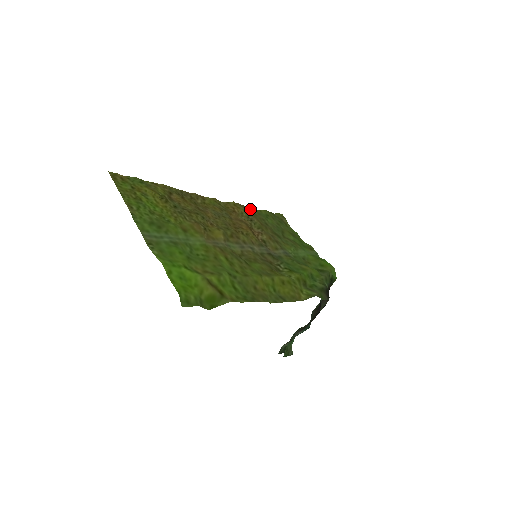
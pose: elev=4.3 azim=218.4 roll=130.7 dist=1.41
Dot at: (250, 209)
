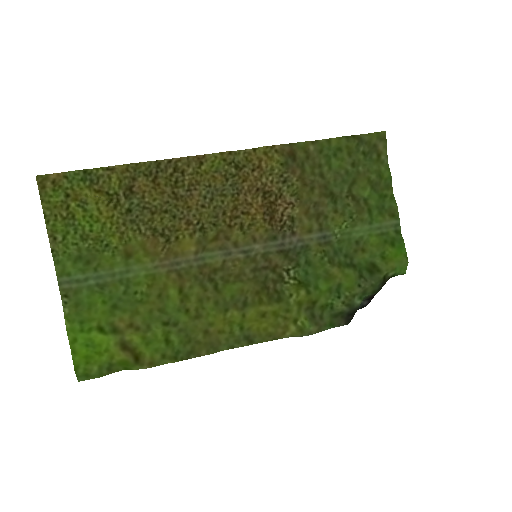
Dot at: (302, 147)
